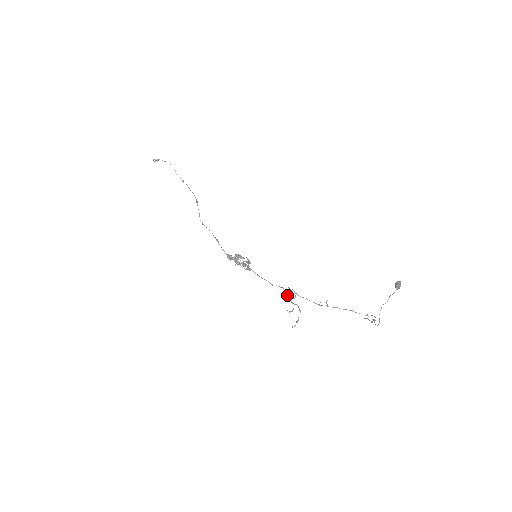
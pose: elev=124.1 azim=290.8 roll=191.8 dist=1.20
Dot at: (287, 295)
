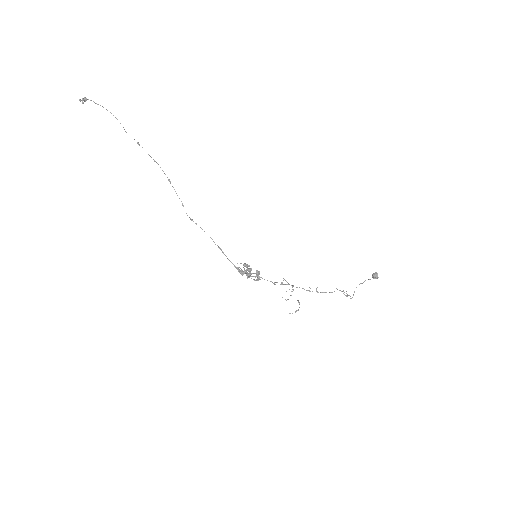
Dot at: (281, 283)
